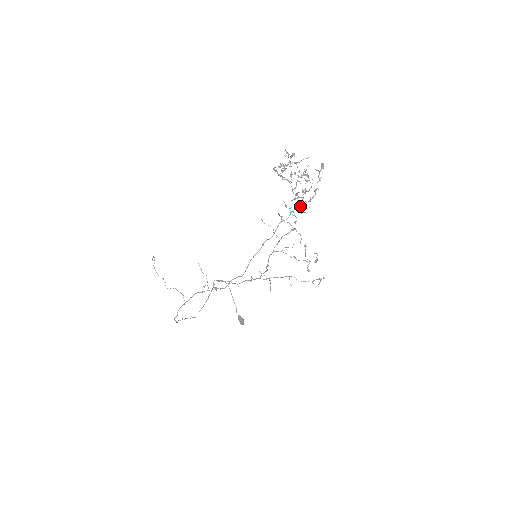
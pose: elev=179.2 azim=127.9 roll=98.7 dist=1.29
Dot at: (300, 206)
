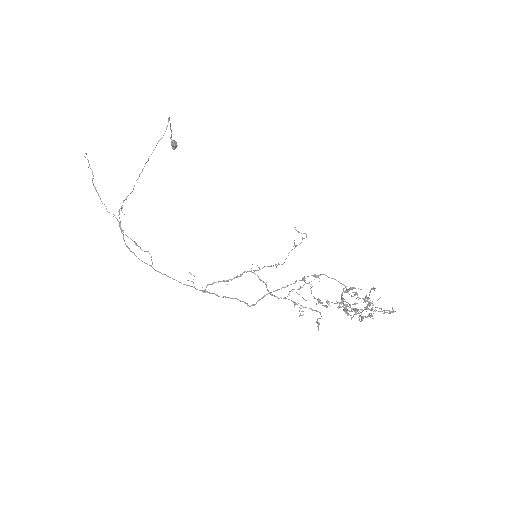
Dot at: occluded
